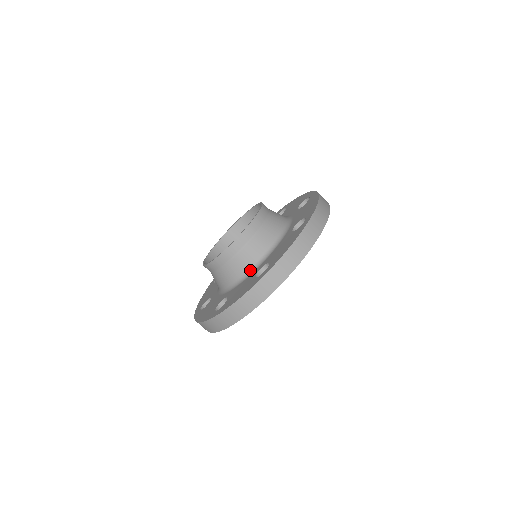
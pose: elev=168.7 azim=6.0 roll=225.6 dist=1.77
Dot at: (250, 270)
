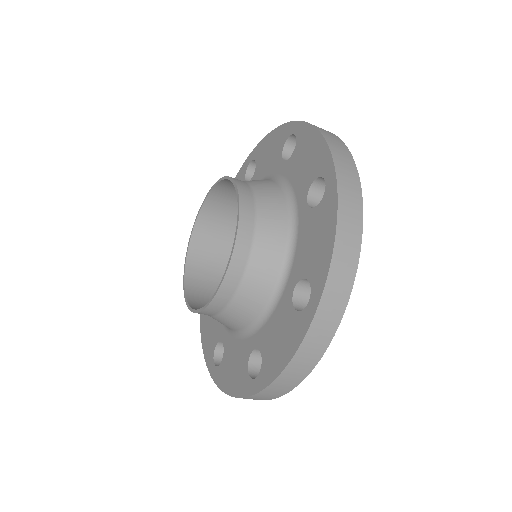
Dot at: (290, 228)
